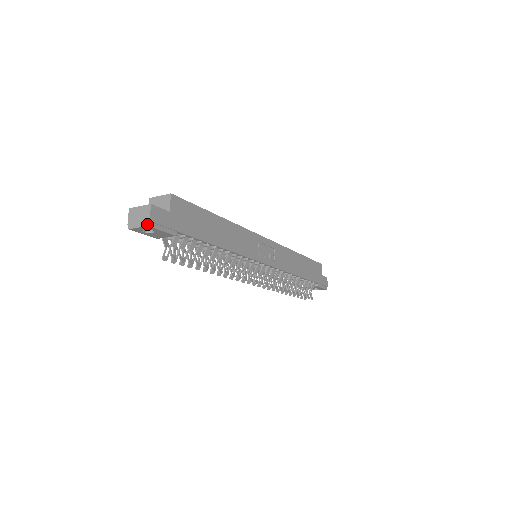
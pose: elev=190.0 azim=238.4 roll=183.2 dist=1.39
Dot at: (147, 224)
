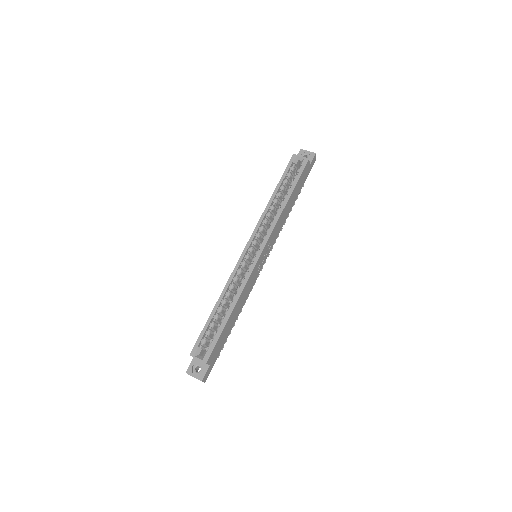
Dot at: (204, 382)
